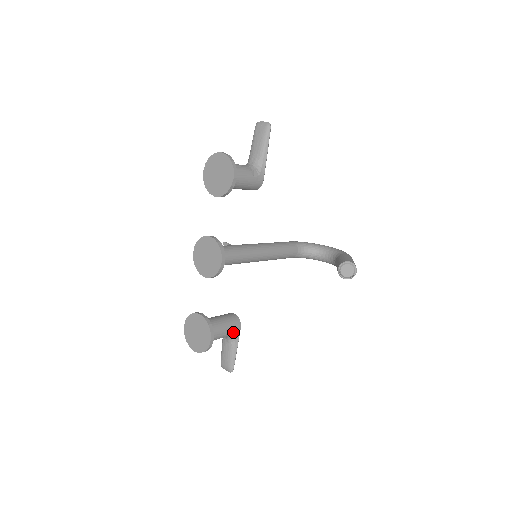
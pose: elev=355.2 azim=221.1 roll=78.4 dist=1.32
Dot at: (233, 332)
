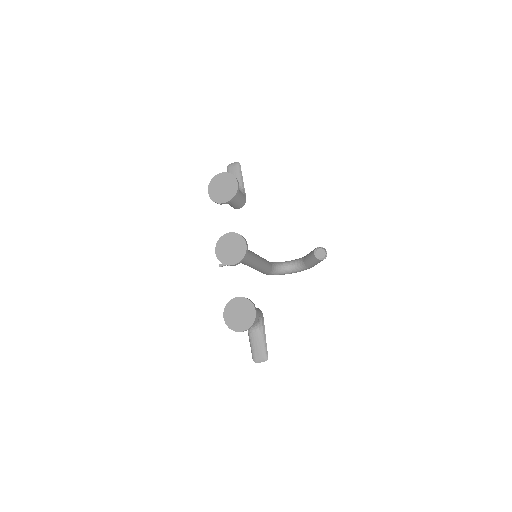
Dot at: (260, 318)
